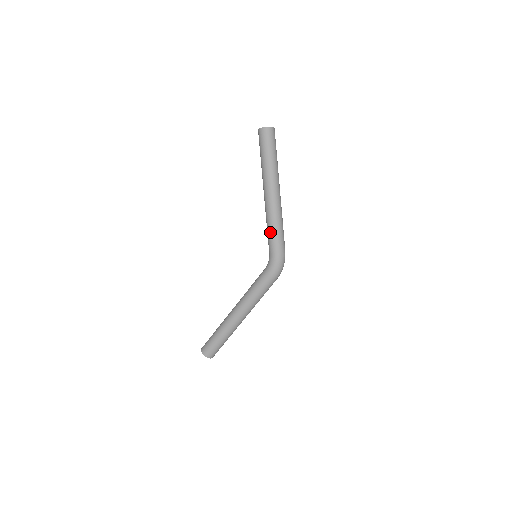
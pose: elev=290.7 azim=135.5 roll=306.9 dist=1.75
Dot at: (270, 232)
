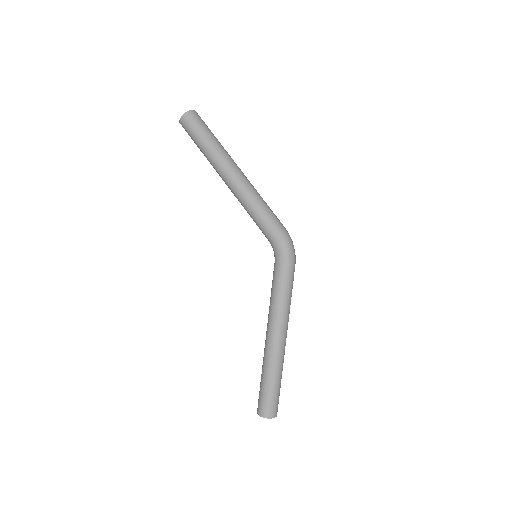
Dot at: (256, 215)
